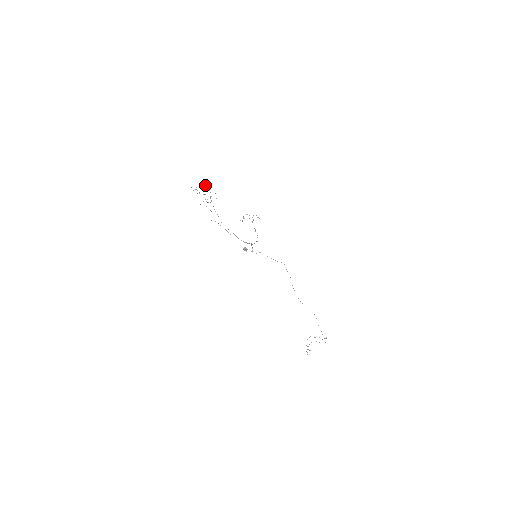
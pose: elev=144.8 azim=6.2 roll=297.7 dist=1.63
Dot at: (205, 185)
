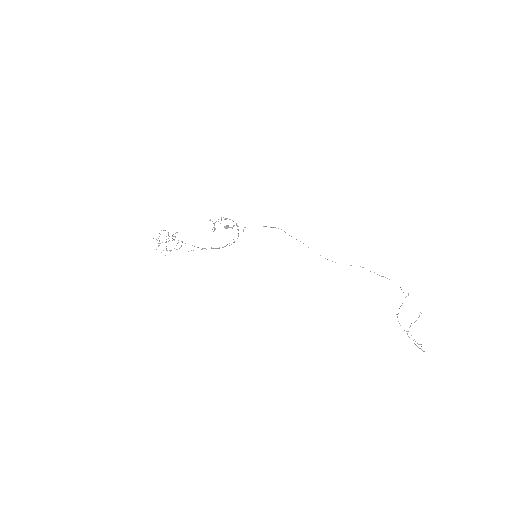
Dot at: occluded
